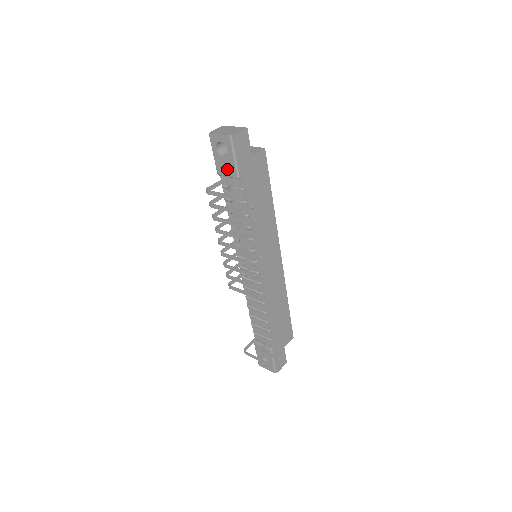
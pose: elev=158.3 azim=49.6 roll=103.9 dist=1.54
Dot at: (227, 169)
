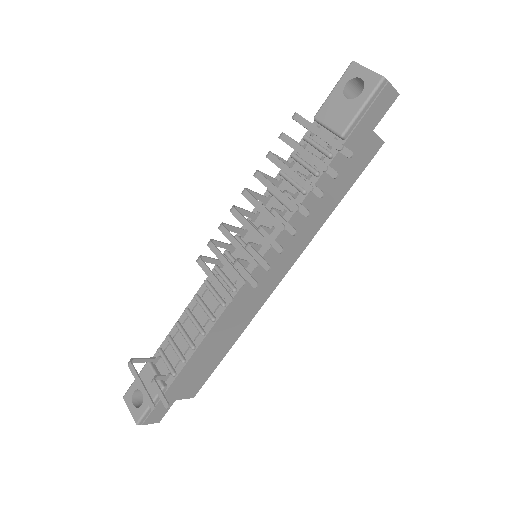
Dot at: (336, 116)
